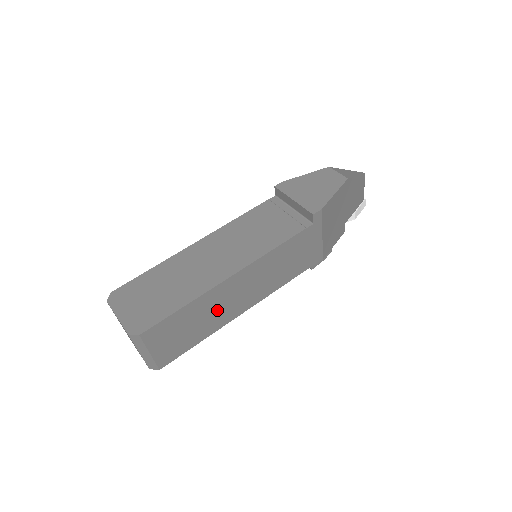
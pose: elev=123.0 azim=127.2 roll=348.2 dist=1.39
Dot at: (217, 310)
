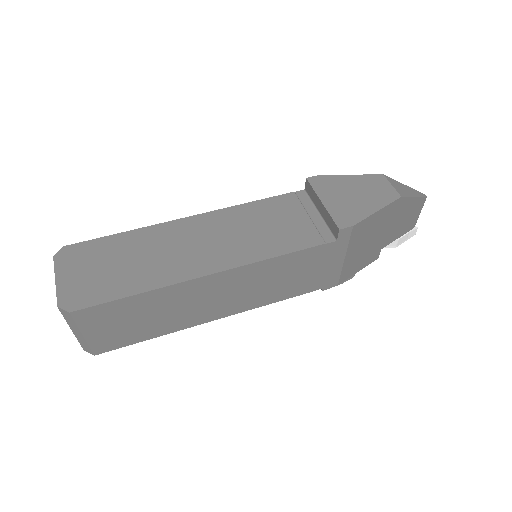
Dot at: (183, 308)
